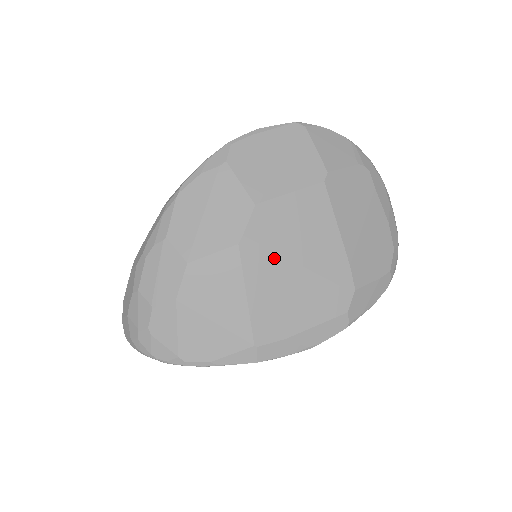
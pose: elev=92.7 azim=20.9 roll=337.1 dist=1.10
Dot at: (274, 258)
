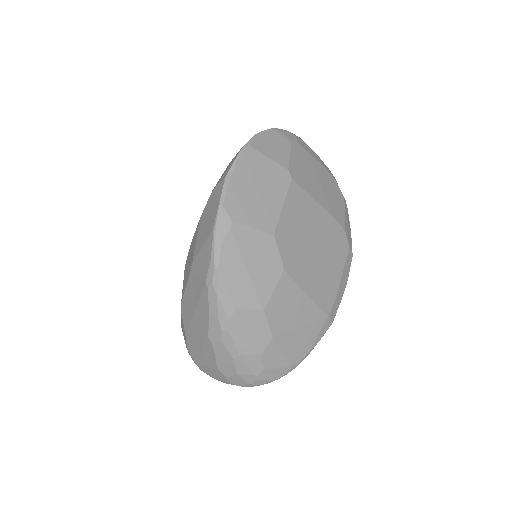
Dot at: (303, 257)
